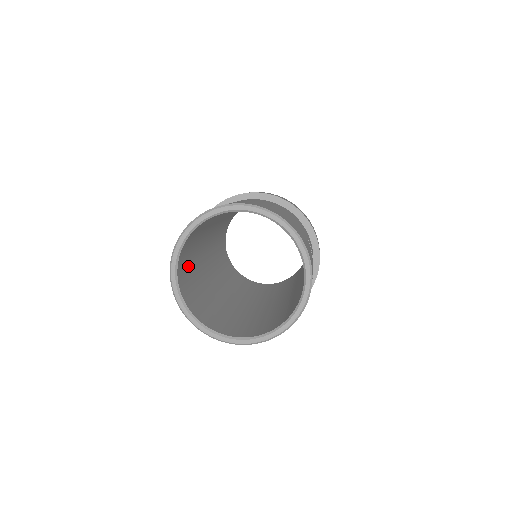
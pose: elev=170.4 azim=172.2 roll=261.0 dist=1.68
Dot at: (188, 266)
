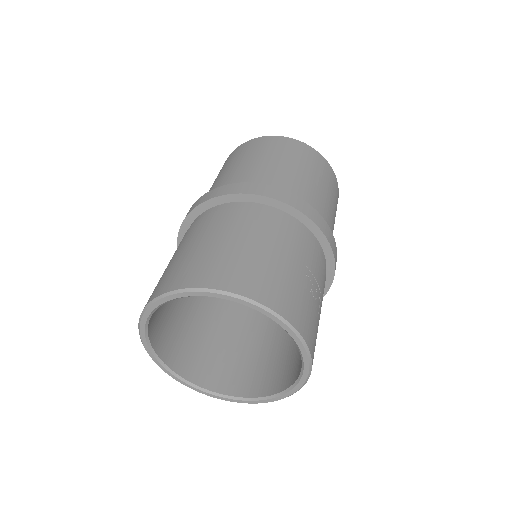
Dot at: (171, 318)
